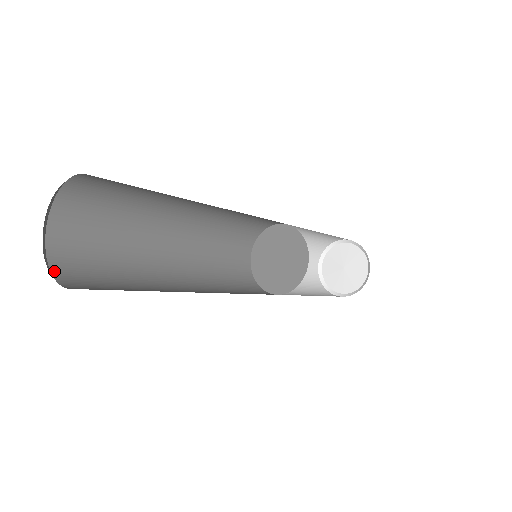
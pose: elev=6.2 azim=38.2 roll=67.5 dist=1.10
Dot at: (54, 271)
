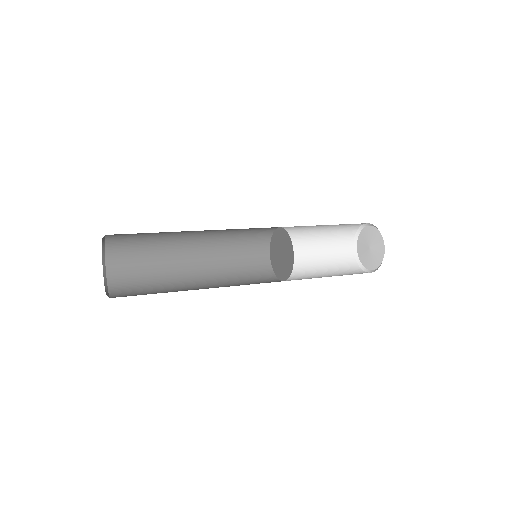
Dot at: (108, 268)
